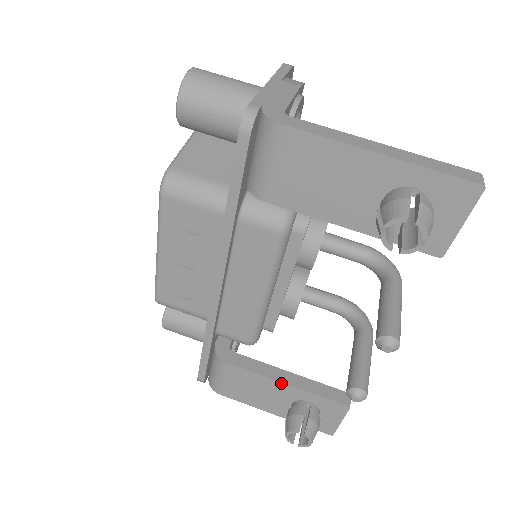
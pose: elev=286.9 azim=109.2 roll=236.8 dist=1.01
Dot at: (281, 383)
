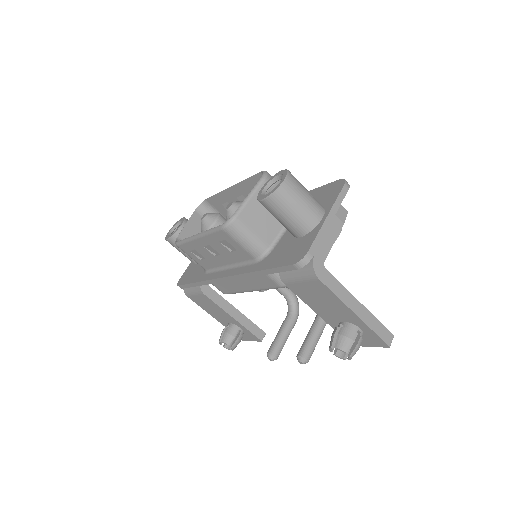
Dot at: (231, 316)
